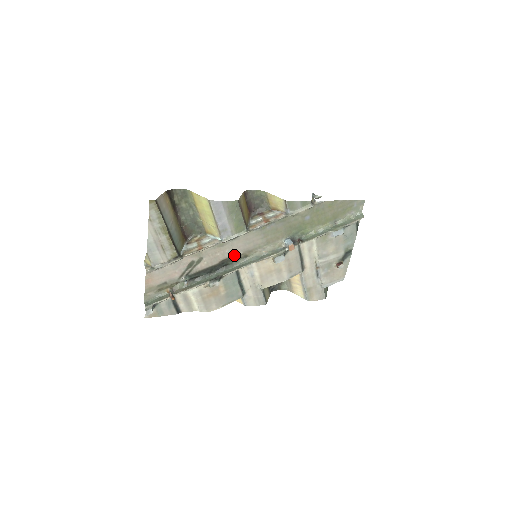
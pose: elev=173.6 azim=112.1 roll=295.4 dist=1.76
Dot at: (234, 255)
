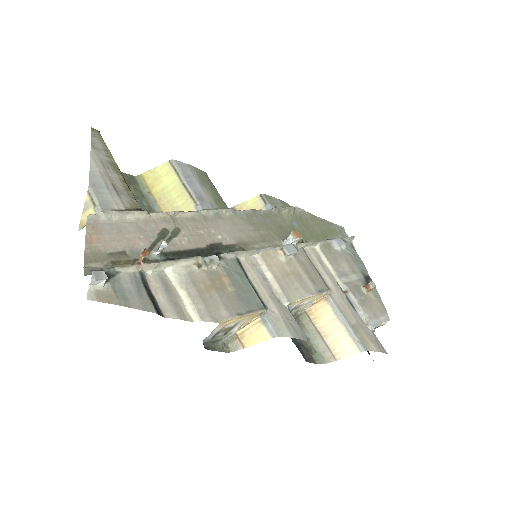
Dot at: (225, 242)
